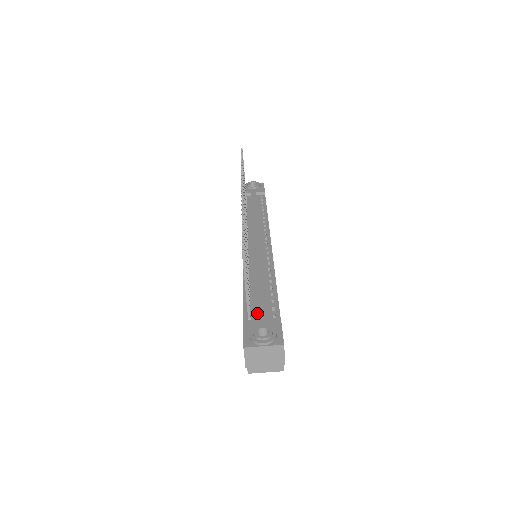
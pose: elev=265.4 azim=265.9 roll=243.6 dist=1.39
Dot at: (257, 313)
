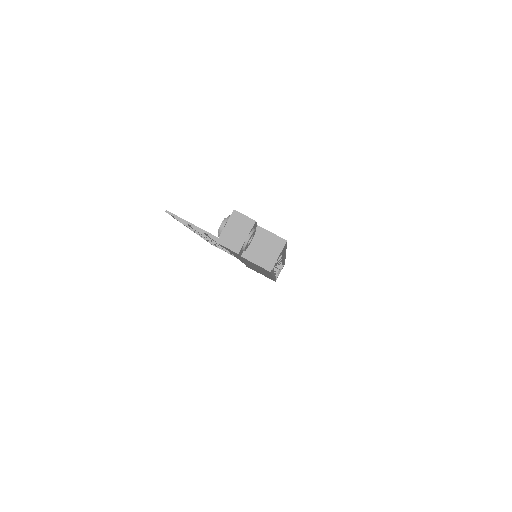
Dot at: occluded
